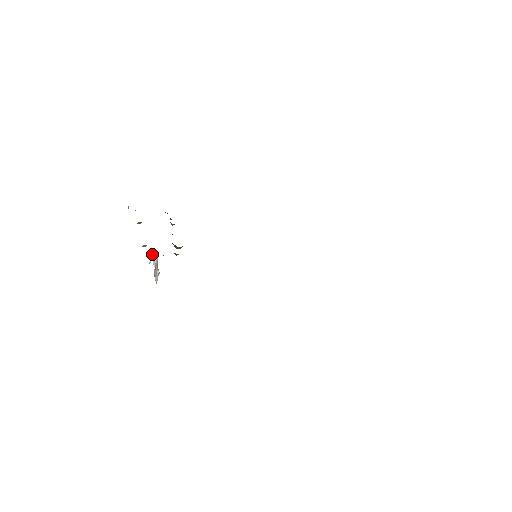
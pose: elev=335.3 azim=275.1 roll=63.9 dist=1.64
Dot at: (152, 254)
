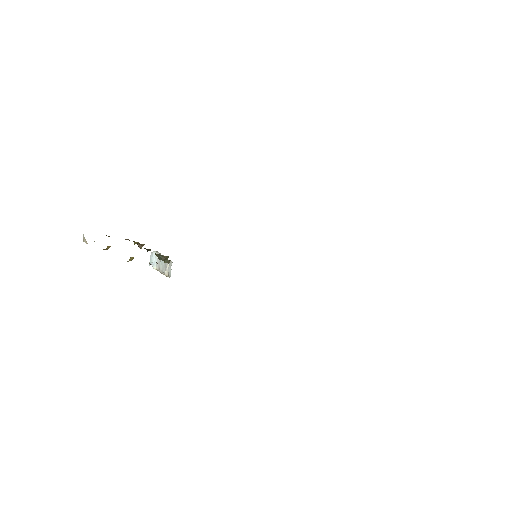
Dot at: (151, 254)
